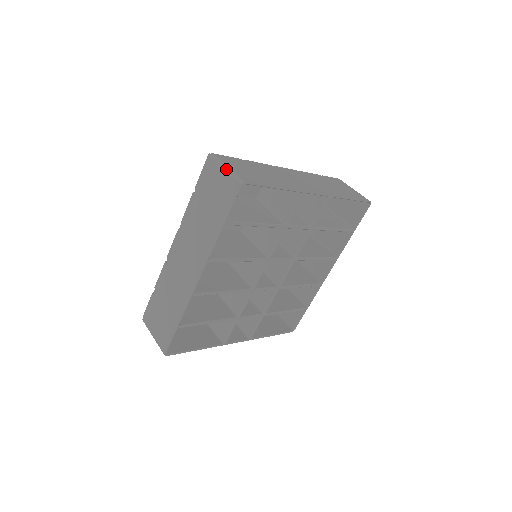
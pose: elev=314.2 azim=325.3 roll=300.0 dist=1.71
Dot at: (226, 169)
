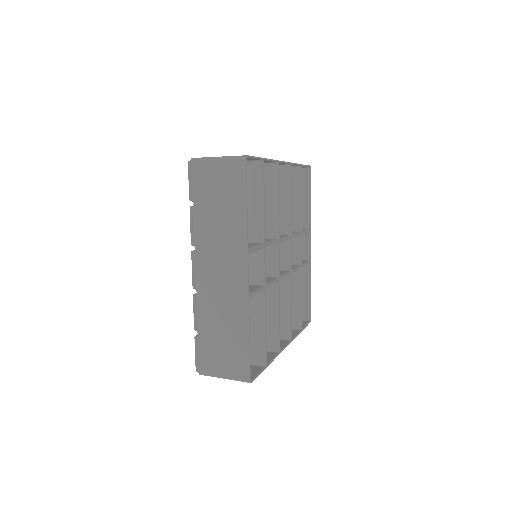
Dot at: occluded
